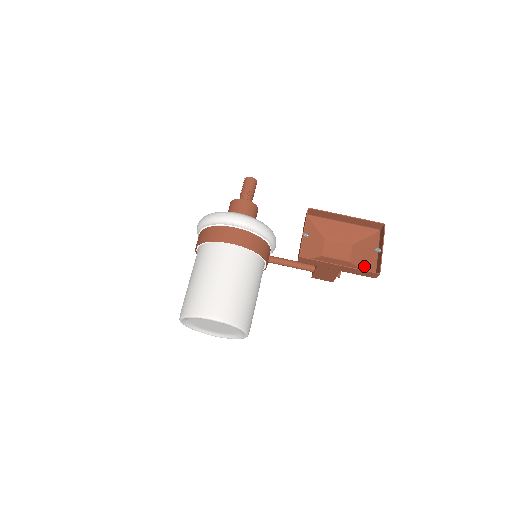
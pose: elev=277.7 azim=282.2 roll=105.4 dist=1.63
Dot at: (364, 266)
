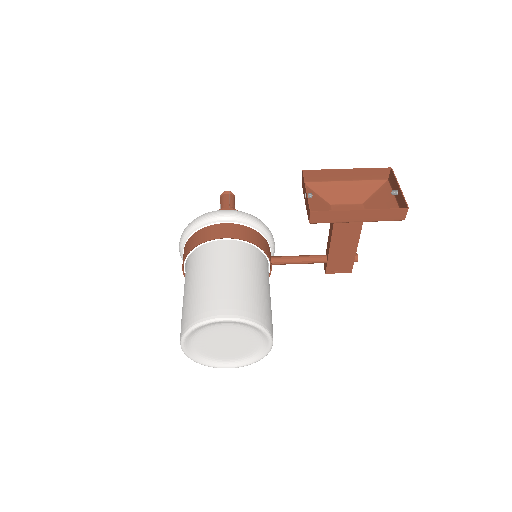
Dot at: occluded
